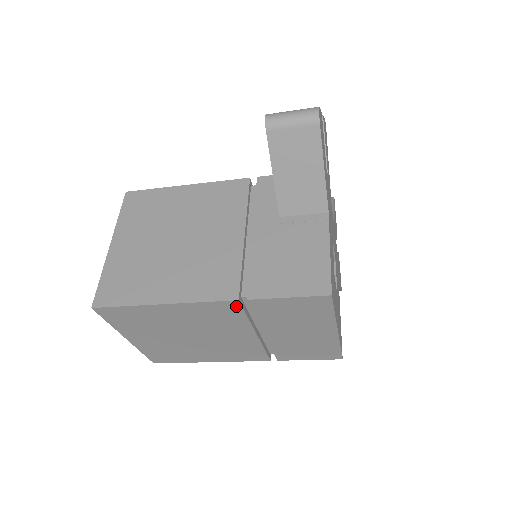
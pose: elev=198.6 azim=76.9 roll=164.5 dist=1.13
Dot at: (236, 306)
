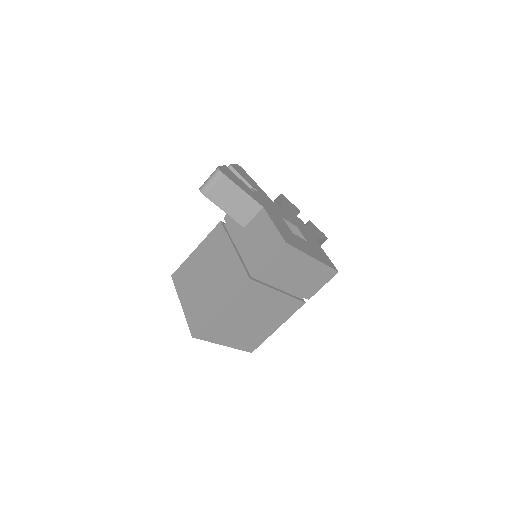
Dot at: (252, 283)
